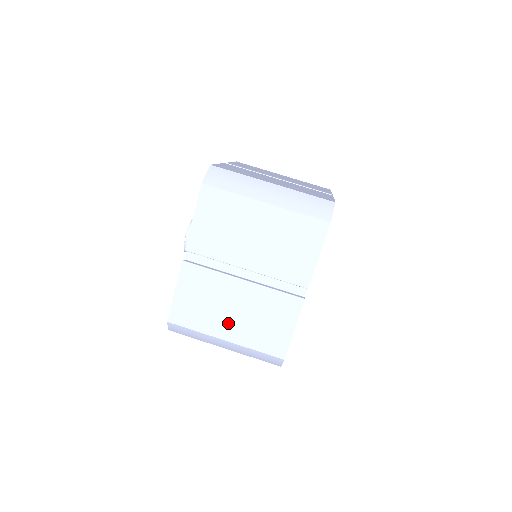
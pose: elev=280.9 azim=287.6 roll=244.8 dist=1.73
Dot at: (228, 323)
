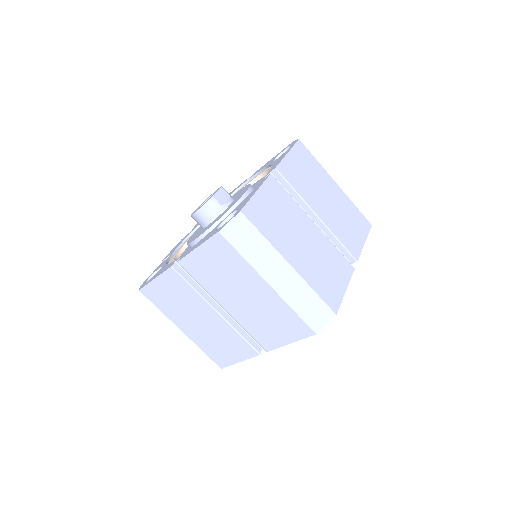
Dot at: (189, 324)
